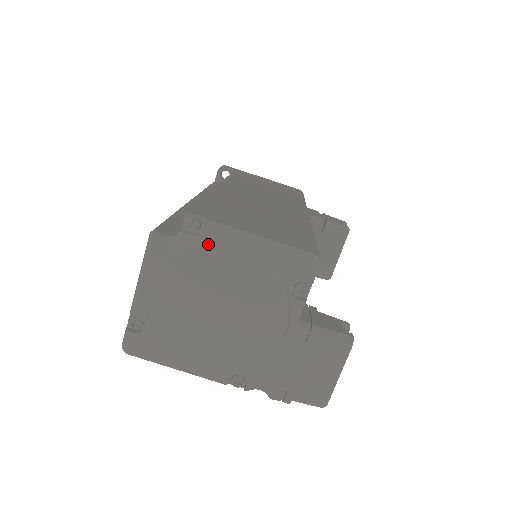
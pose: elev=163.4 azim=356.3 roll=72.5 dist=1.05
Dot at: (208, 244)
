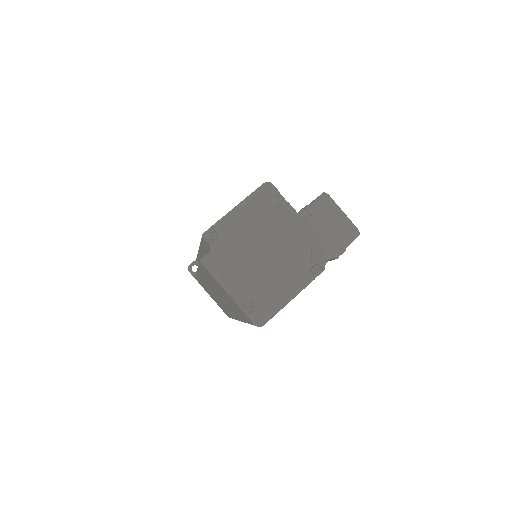
Dot at: (225, 230)
